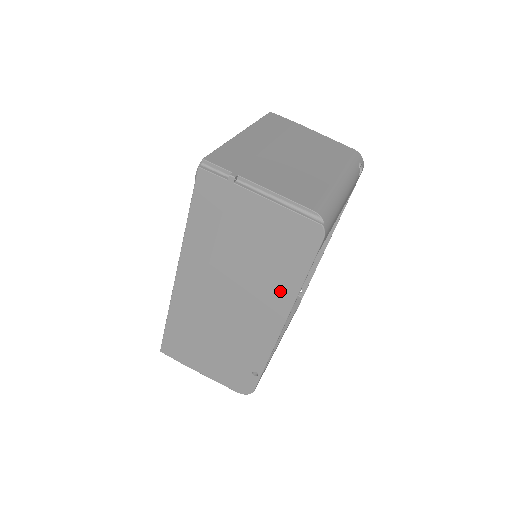
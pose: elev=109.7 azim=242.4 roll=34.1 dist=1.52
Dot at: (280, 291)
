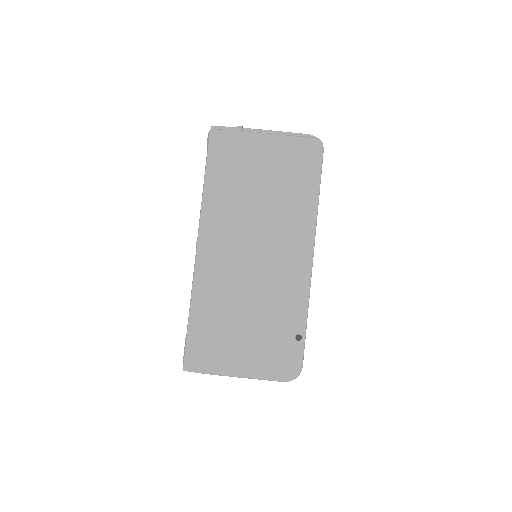
Dot at: (301, 216)
